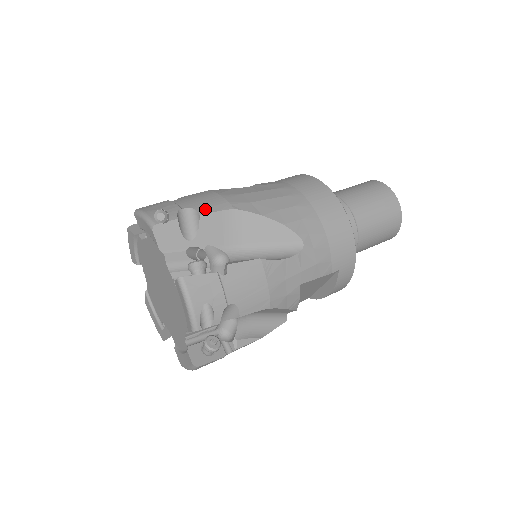
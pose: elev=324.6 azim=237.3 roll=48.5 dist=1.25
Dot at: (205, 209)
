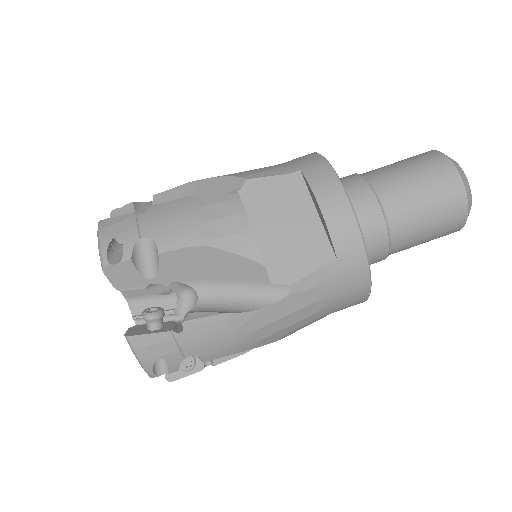
Dot at: (211, 357)
